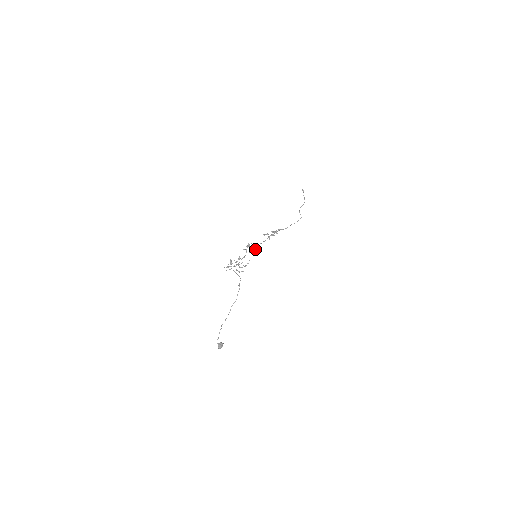
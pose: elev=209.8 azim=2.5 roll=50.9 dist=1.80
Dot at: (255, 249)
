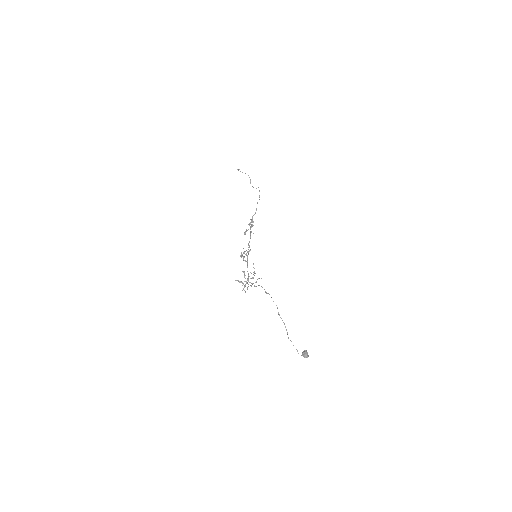
Dot at: occluded
